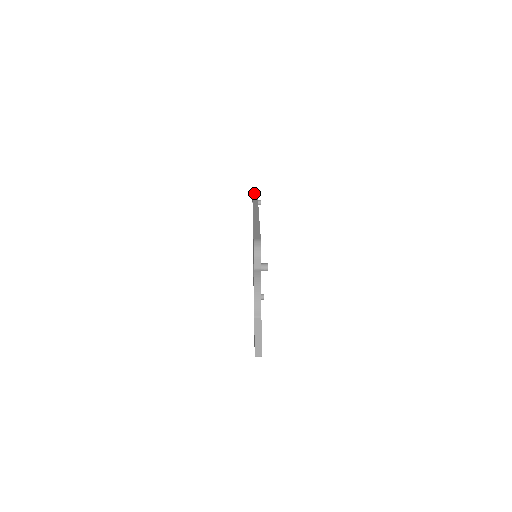
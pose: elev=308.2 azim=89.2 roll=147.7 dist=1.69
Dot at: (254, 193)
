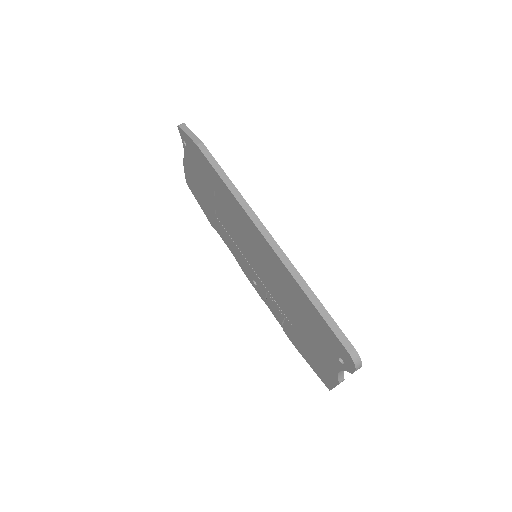
Dot at: (217, 169)
